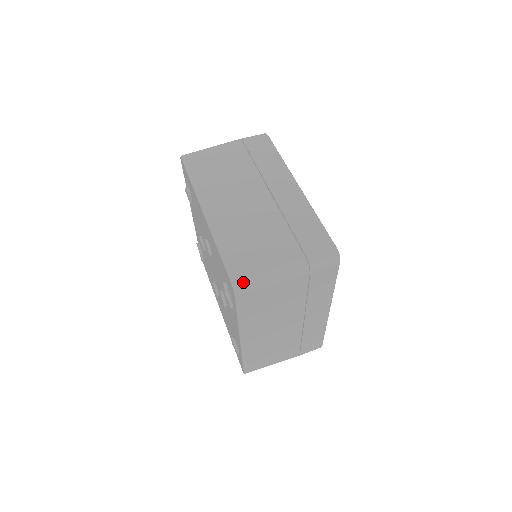
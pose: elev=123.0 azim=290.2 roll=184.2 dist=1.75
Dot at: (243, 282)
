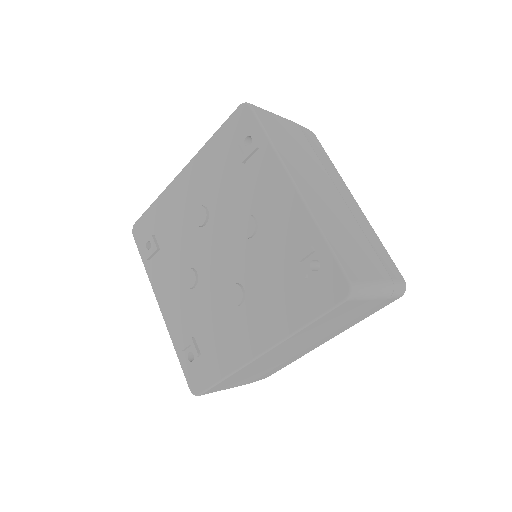
Dot at: occluded
